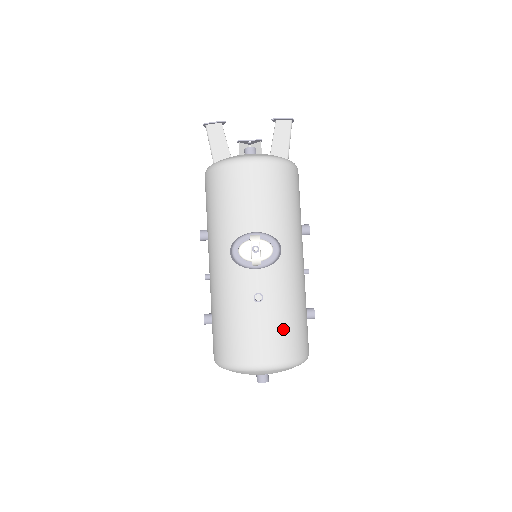
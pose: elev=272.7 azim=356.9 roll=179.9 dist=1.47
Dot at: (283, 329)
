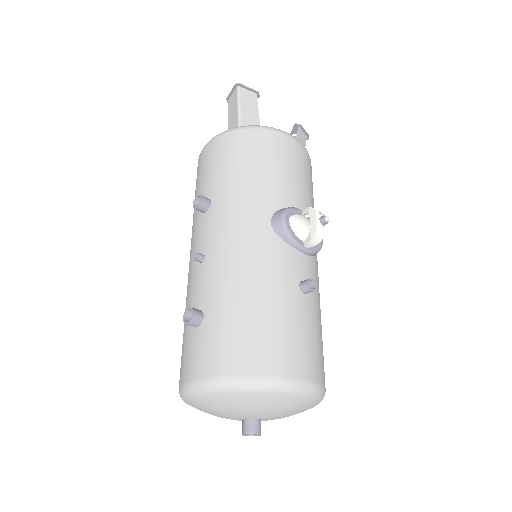
Dot at: (321, 341)
